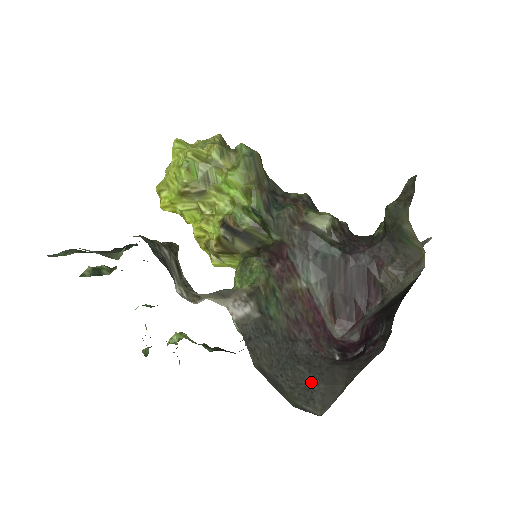
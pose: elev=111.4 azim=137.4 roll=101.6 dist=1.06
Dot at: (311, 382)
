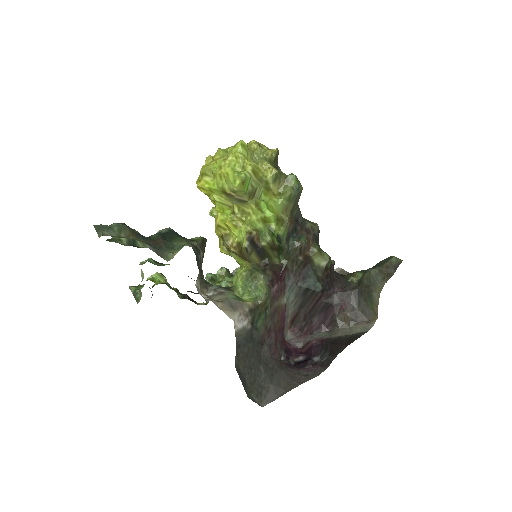
Dot at: (264, 380)
